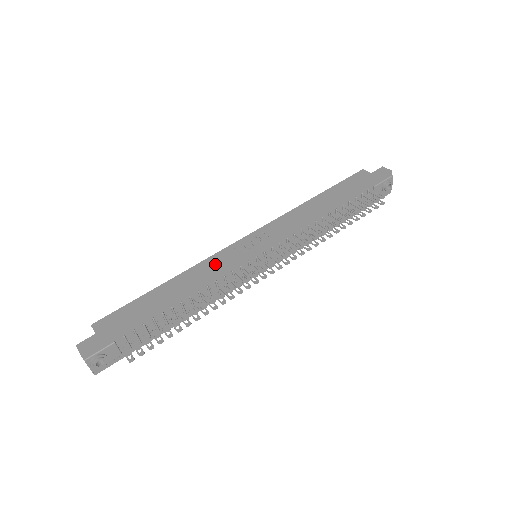
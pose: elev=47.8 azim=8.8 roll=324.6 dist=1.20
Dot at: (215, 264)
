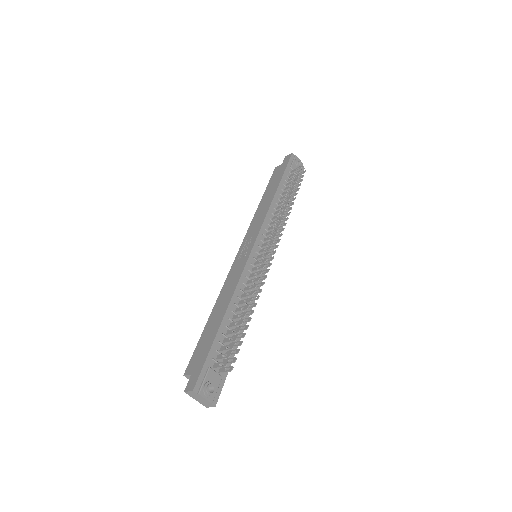
Dot at: (234, 276)
